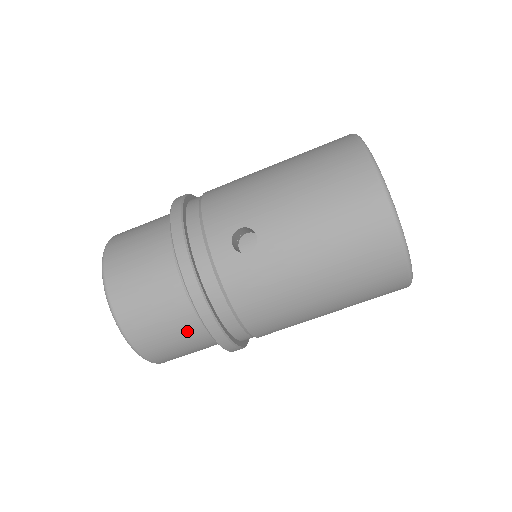
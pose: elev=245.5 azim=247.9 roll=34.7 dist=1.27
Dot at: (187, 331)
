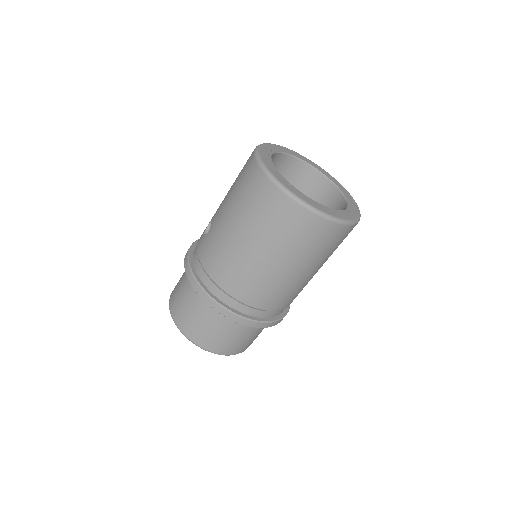
Dot at: (197, 304)
